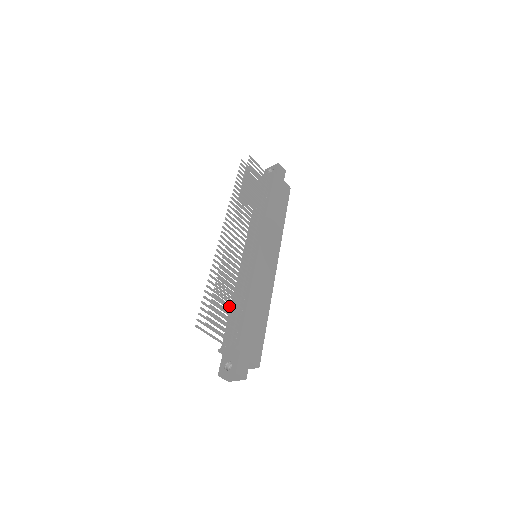
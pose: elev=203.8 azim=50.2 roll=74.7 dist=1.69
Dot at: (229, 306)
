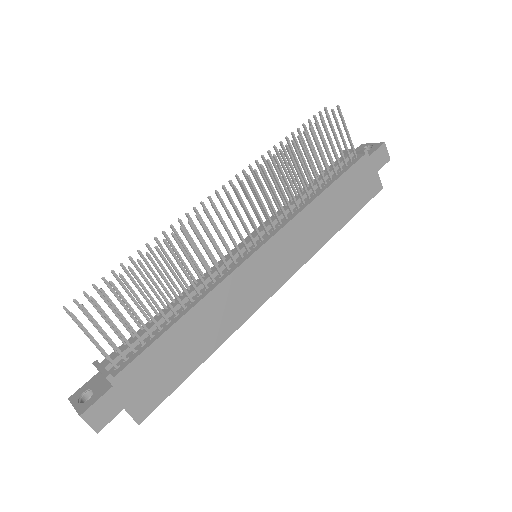
Dot at: (143, 307)
